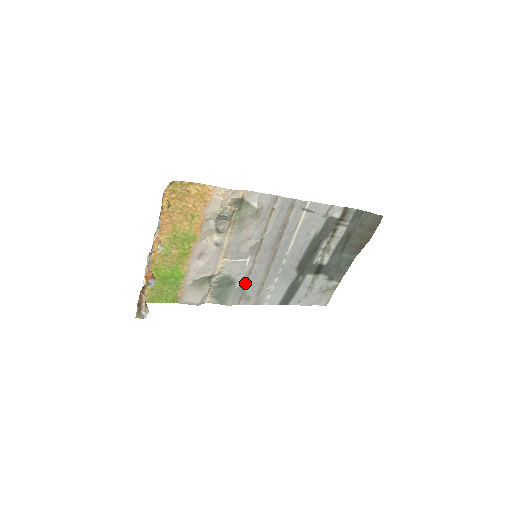
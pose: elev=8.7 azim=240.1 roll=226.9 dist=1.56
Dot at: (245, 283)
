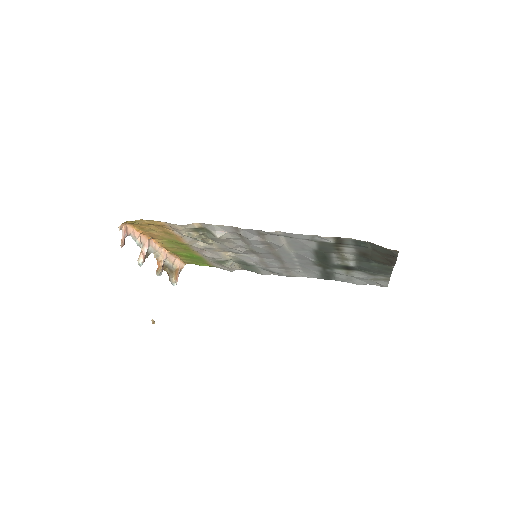
Dot at: (265, 266)
